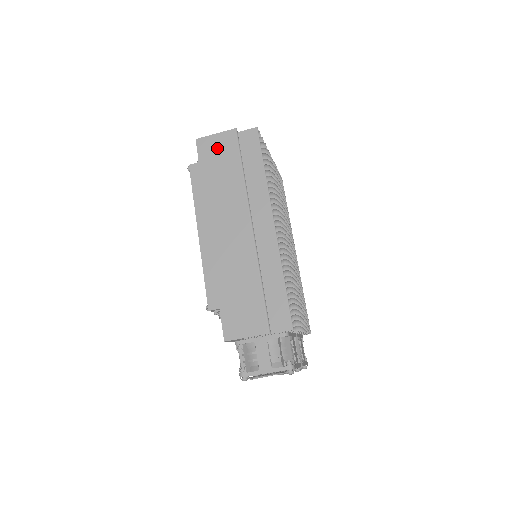
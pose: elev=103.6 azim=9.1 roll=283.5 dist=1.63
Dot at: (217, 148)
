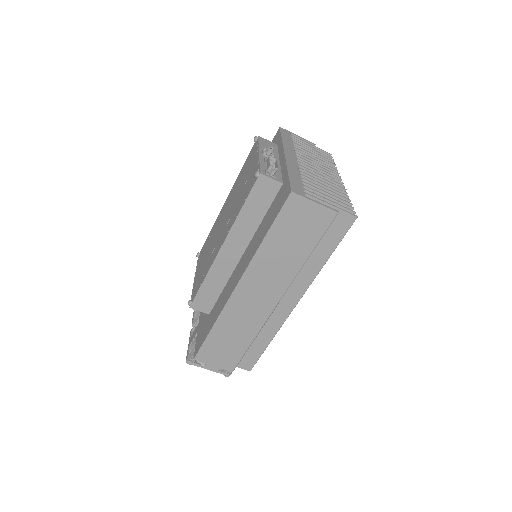
Dot at: (305, 218)
